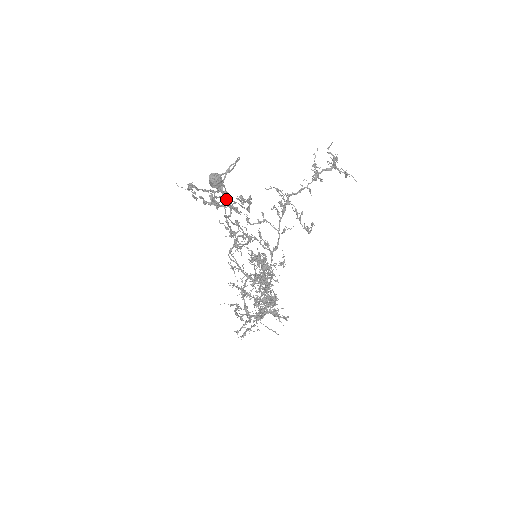
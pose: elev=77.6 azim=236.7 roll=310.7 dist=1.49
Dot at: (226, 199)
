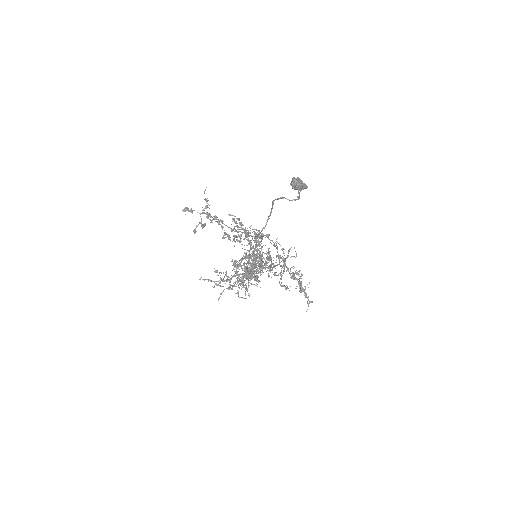
Dot at: (235, 223)
